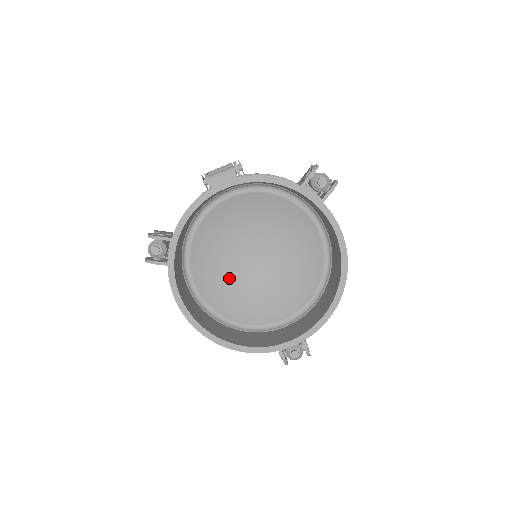
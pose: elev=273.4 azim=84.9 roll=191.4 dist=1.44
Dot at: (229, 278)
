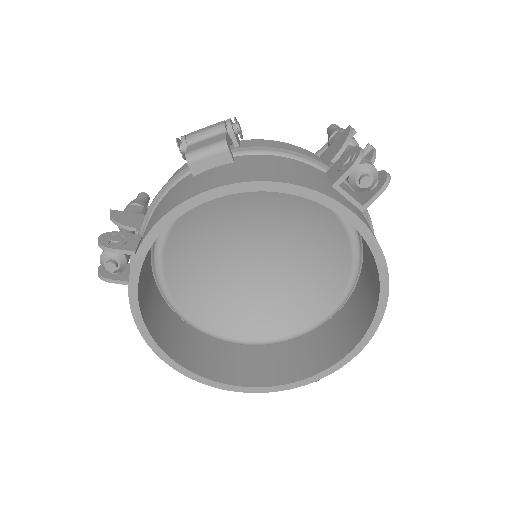
Dot at: (218, 281)
